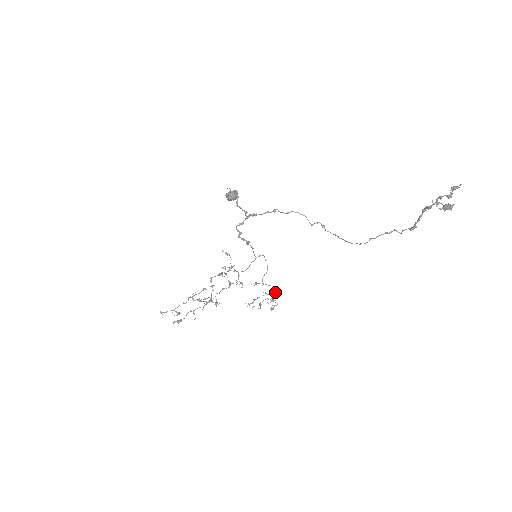
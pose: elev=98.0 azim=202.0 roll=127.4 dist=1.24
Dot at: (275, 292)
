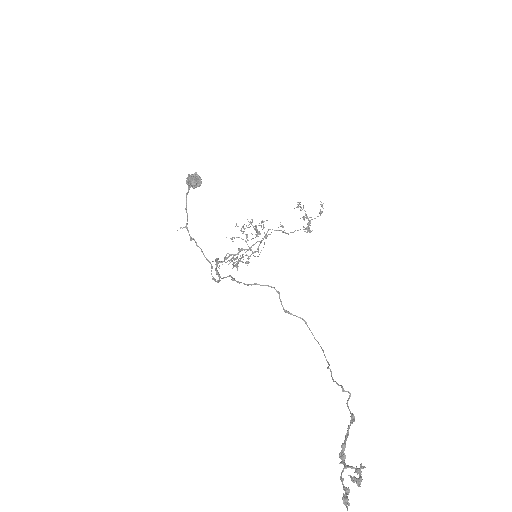
Dot at: occluded
